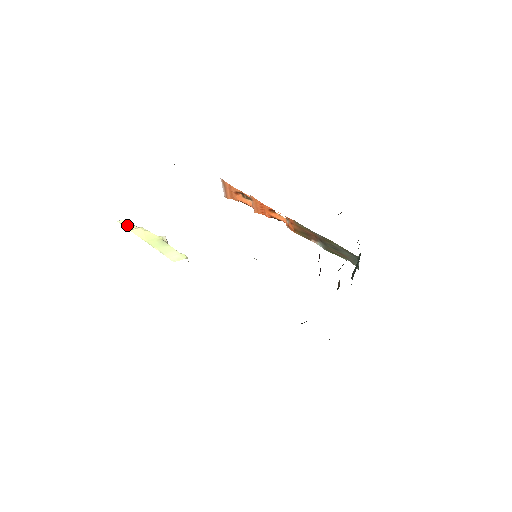
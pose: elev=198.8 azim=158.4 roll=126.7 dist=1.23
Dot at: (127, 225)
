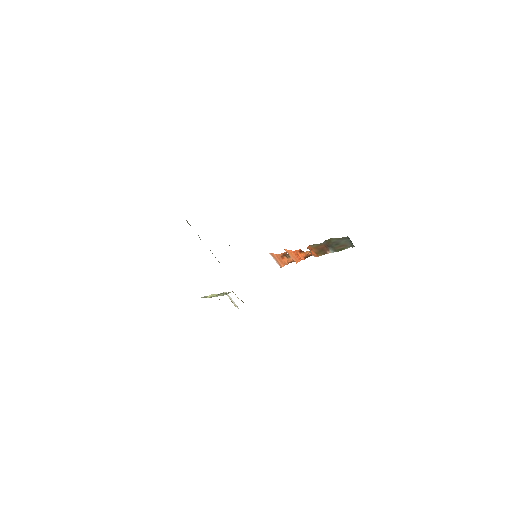
Dot at: occluded
